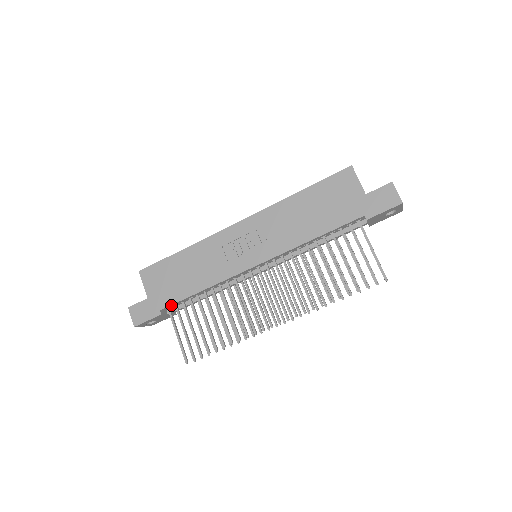
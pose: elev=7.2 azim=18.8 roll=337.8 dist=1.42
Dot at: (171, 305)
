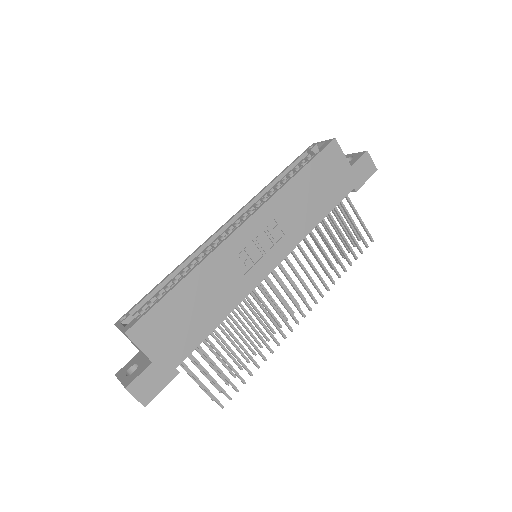
Dot at: (188, 355)
